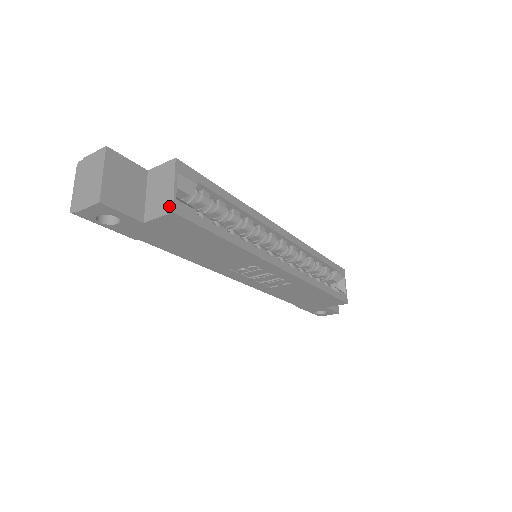
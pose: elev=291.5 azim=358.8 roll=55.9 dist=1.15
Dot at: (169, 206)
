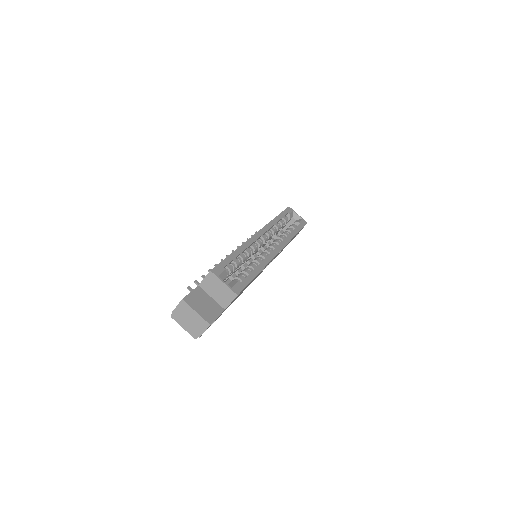
Dot at: (232, 294)
